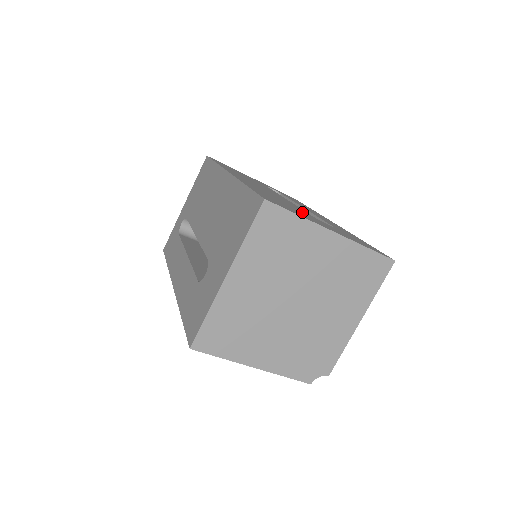
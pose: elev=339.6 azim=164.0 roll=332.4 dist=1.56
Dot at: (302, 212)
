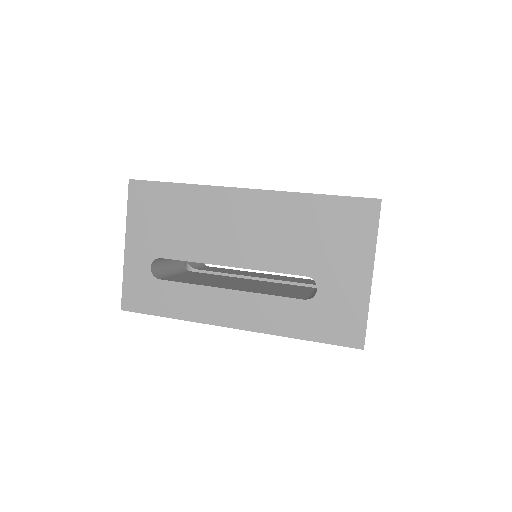
Dot at: occluded
